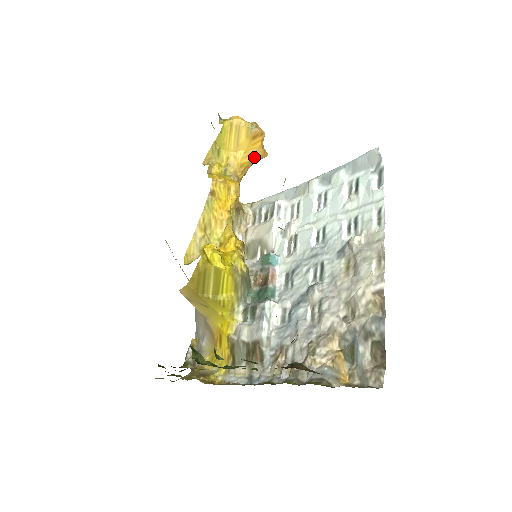
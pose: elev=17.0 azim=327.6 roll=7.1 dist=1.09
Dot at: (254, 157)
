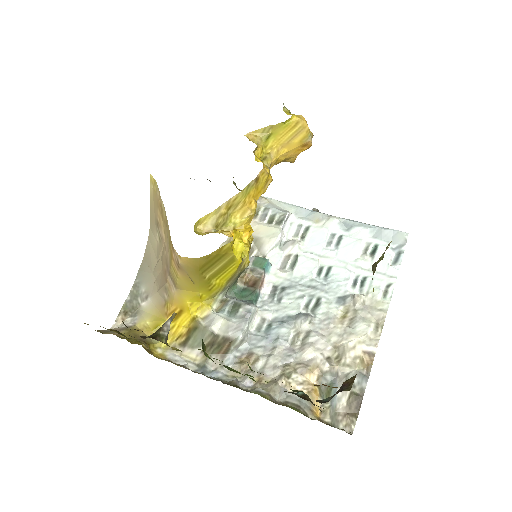
Dot at: (287, 158)
